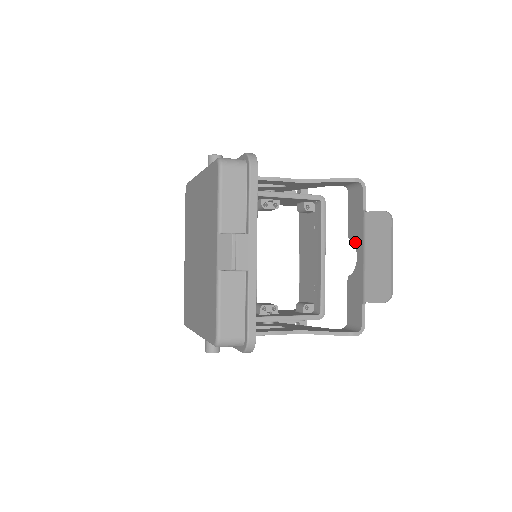
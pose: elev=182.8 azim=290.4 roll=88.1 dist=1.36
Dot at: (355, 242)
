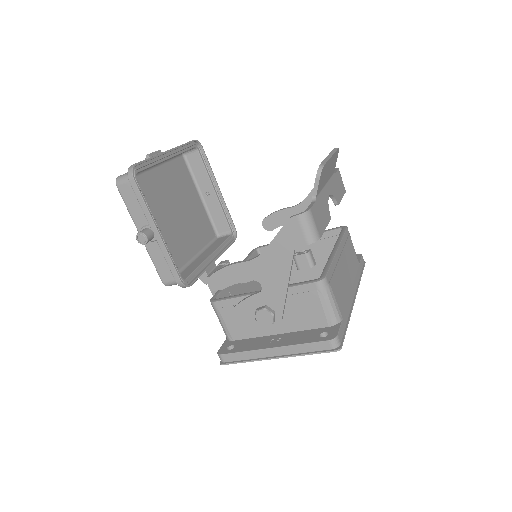
Dot at: (329, 195)
